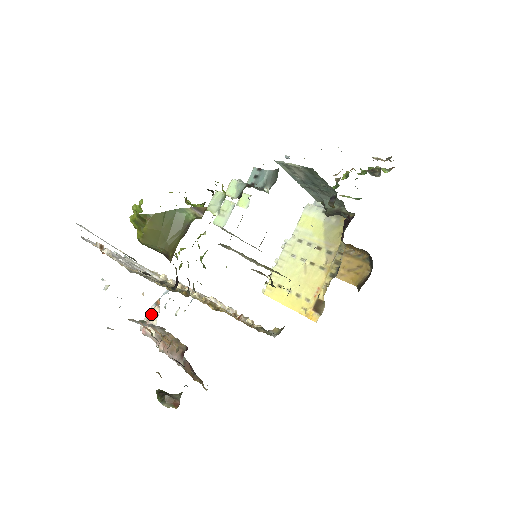
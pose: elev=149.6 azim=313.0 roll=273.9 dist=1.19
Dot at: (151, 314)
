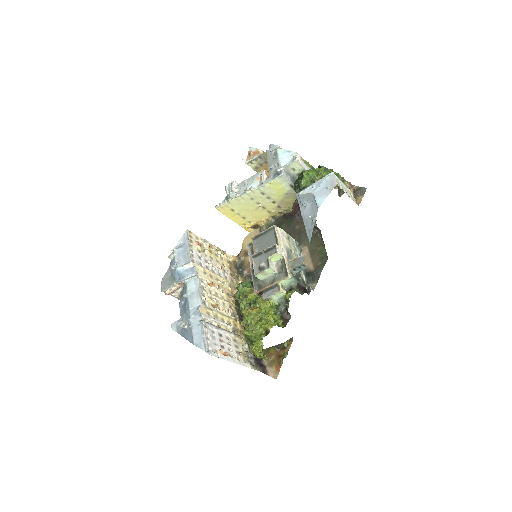
Dot at: (176, 289)
